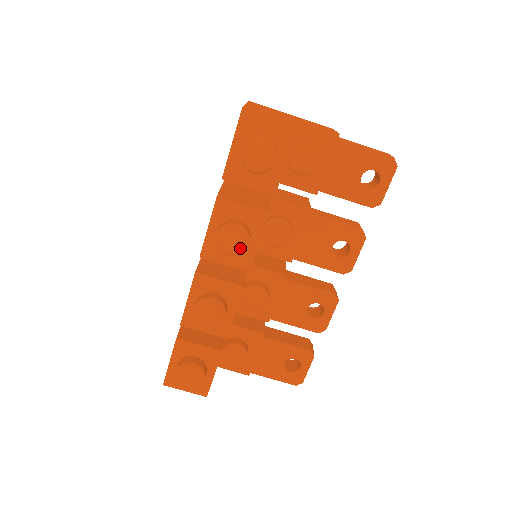
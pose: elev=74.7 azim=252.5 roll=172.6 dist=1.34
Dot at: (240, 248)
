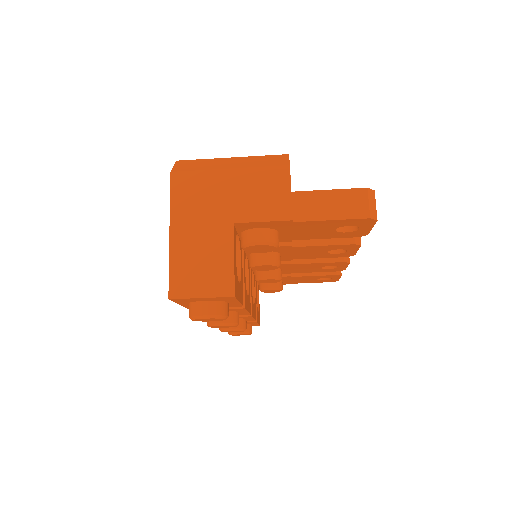
Dot at: occluded
